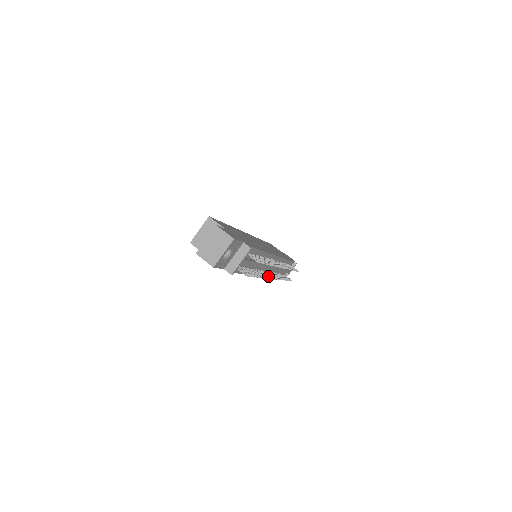
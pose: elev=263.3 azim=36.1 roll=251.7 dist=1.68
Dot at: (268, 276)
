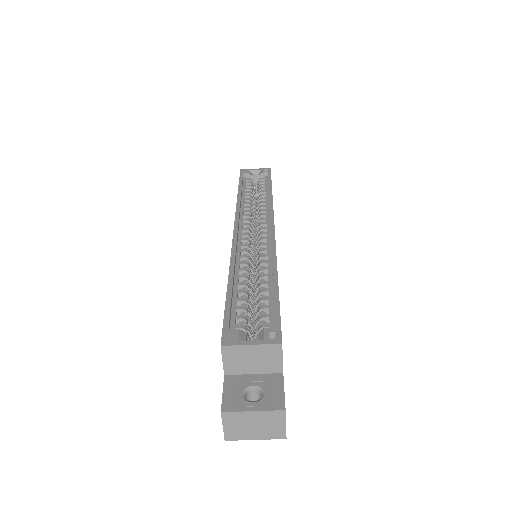
Dot at: occluded
